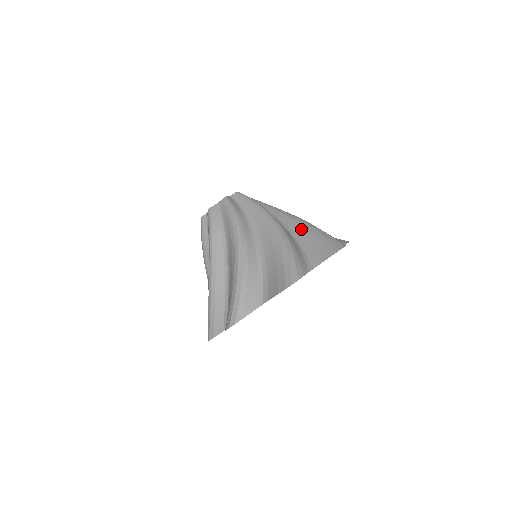
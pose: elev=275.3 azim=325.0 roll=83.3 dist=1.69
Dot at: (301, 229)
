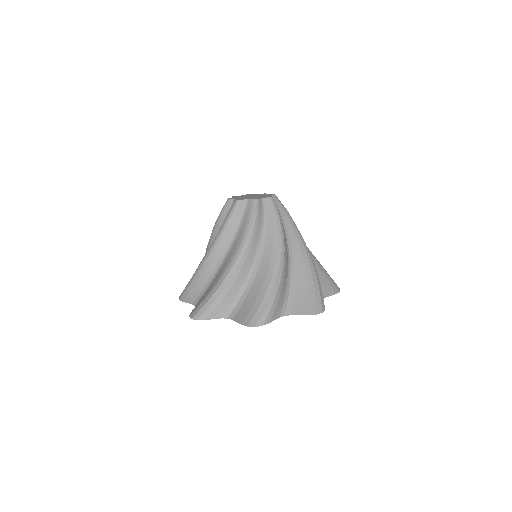
Dot at: (262, 277)
